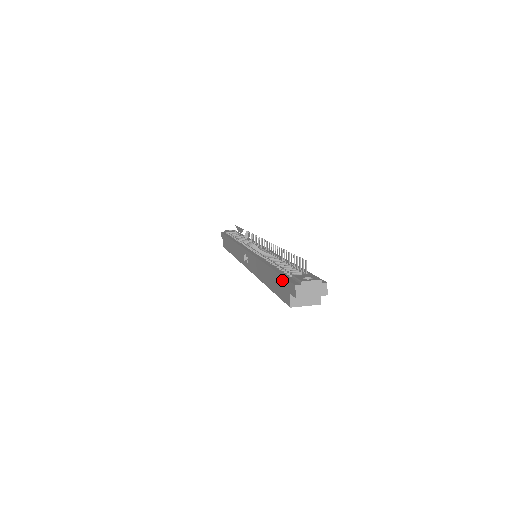
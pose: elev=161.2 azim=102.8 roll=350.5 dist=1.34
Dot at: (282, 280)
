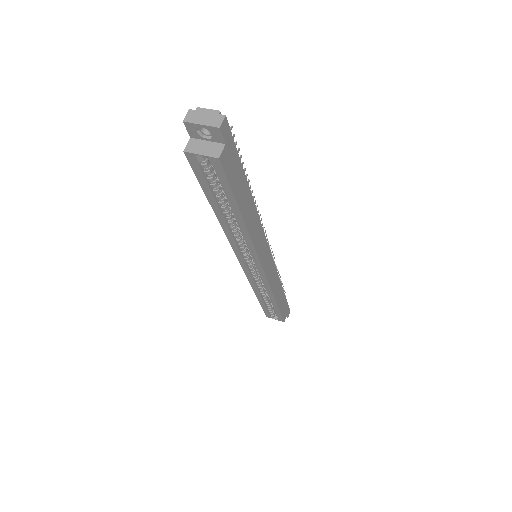
Dot at: occluded
